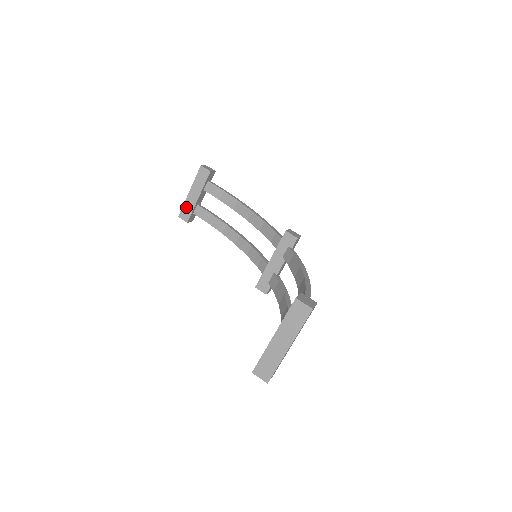
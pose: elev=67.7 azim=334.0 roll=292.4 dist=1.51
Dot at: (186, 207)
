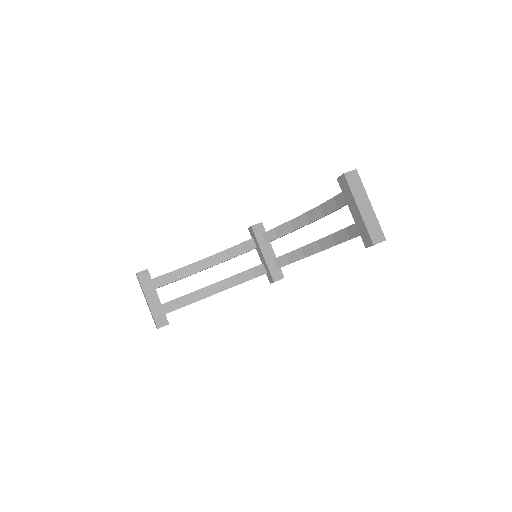
Dot at: (156, 314)
